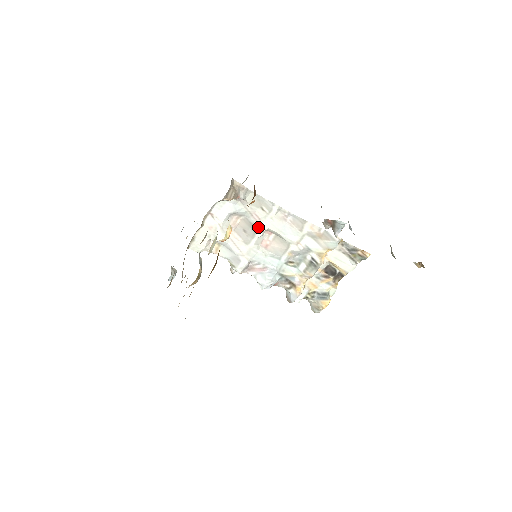
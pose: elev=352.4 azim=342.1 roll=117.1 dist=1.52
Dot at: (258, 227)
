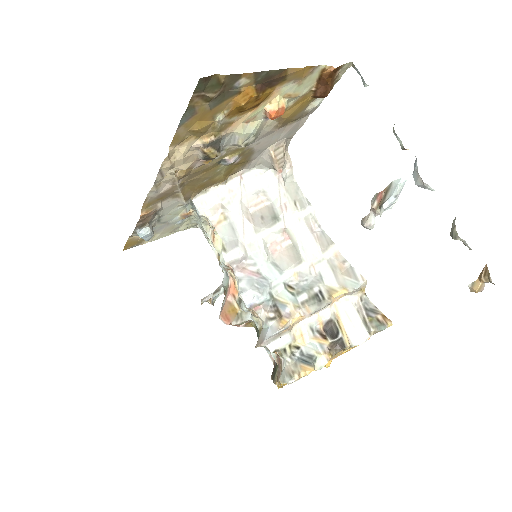
Dot at: (279, 220)
